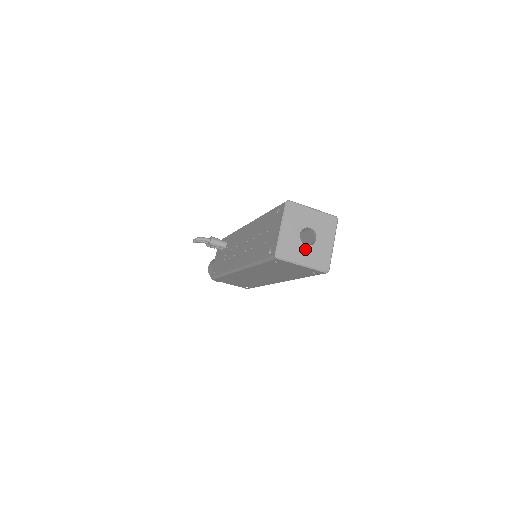
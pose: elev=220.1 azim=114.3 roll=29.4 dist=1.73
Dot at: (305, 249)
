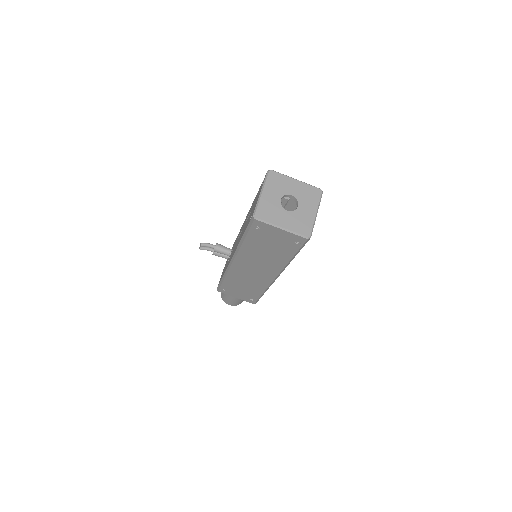
Dot at: (285, 214)
